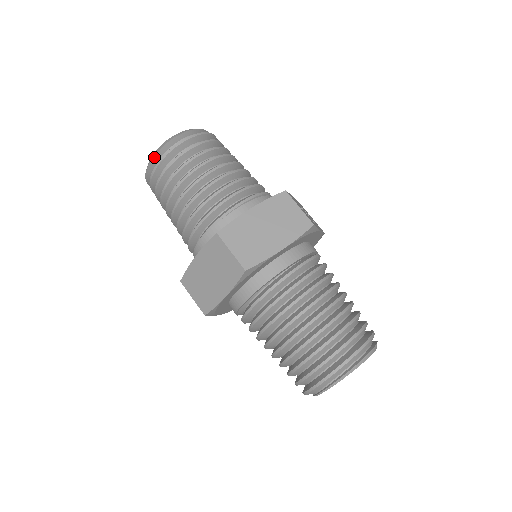
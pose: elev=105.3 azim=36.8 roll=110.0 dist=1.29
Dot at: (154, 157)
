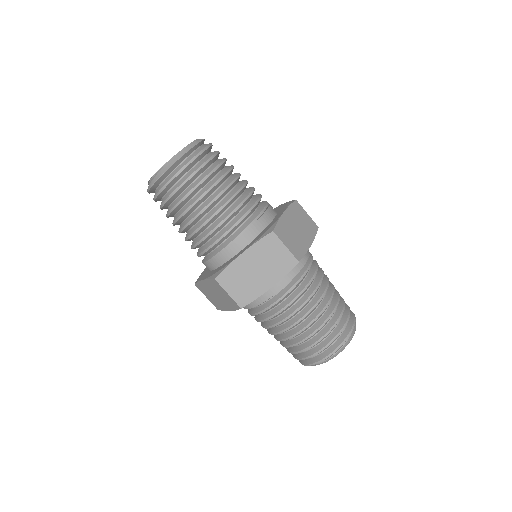
Dot at: (178, 160)
